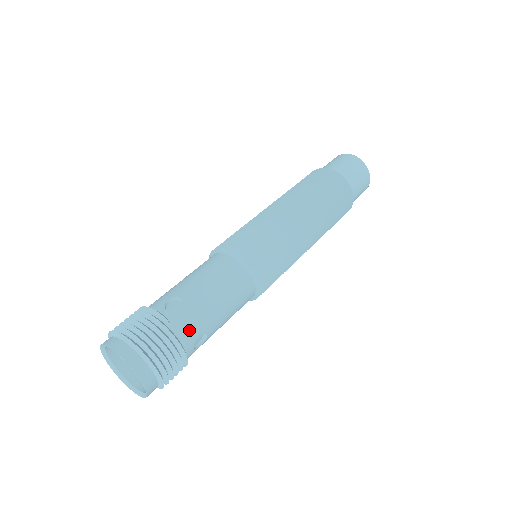
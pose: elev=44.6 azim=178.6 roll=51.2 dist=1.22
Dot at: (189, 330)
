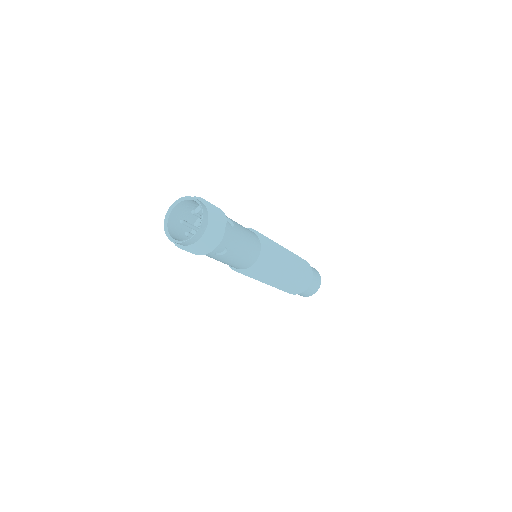
Dot at: (227, 239)
